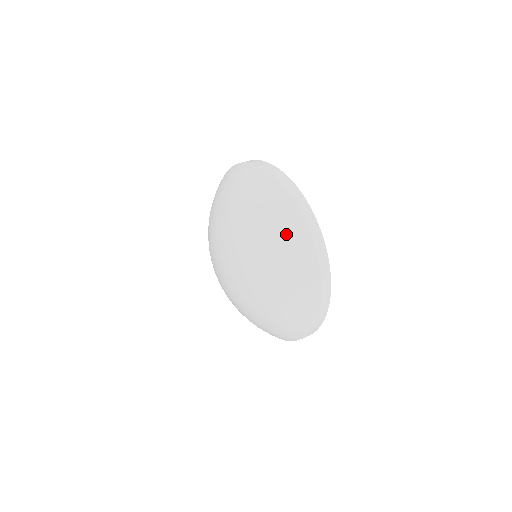
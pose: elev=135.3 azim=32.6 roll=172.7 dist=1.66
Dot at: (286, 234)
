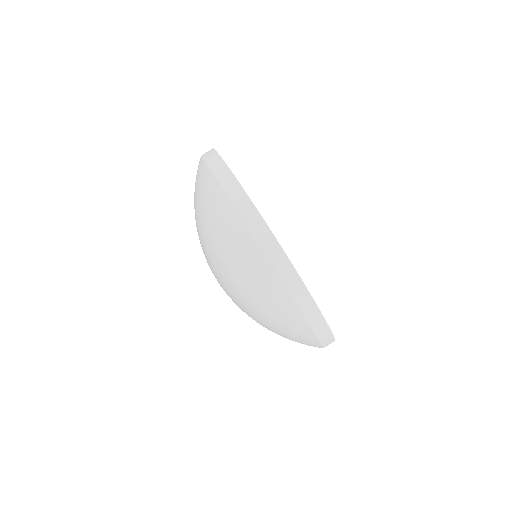
Dot at: (289, 330)
